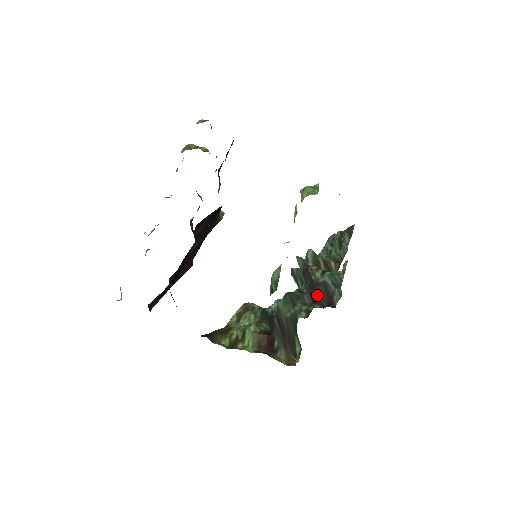
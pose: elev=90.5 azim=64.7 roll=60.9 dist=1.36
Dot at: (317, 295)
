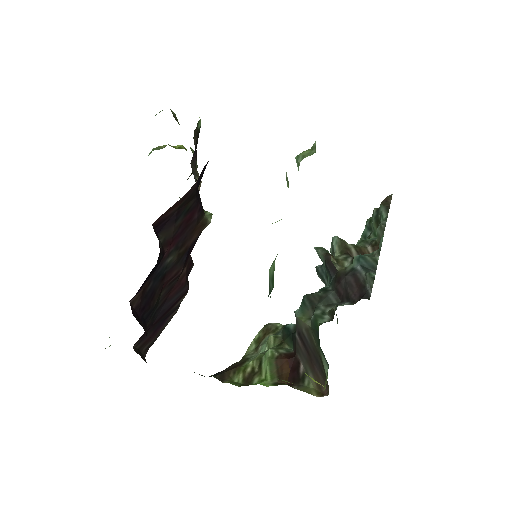
Dot at: (345, 289)
